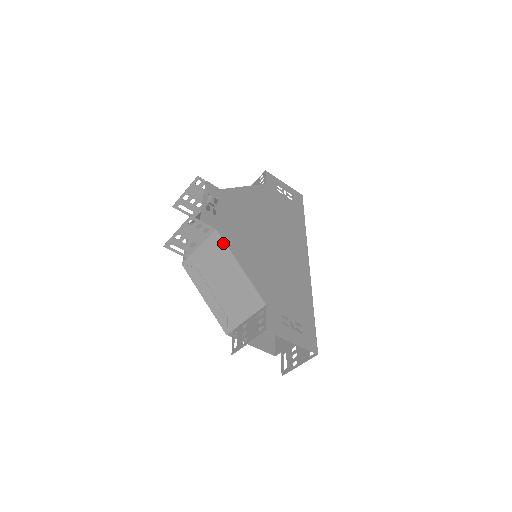
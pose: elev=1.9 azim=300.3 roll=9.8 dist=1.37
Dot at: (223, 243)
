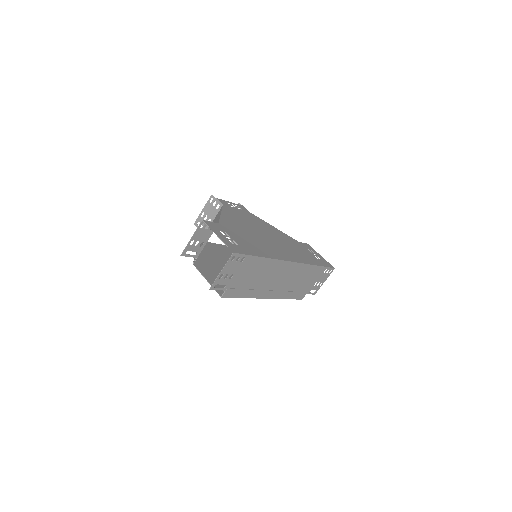
Dot at: (221, 209)
